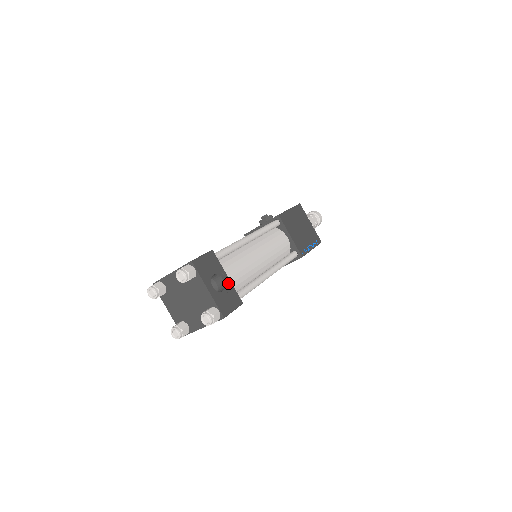
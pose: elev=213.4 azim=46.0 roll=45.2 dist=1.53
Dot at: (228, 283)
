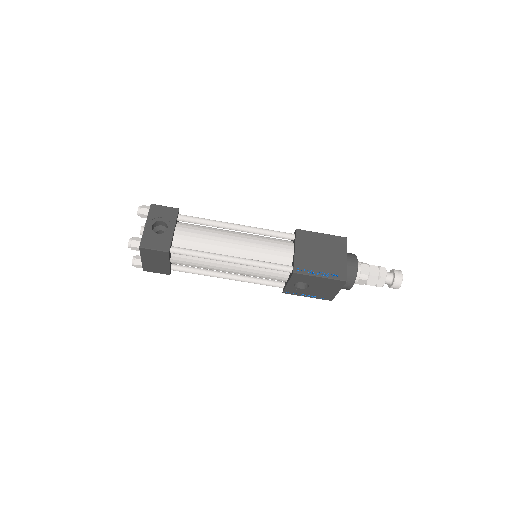
Dot at: (170, 233)
